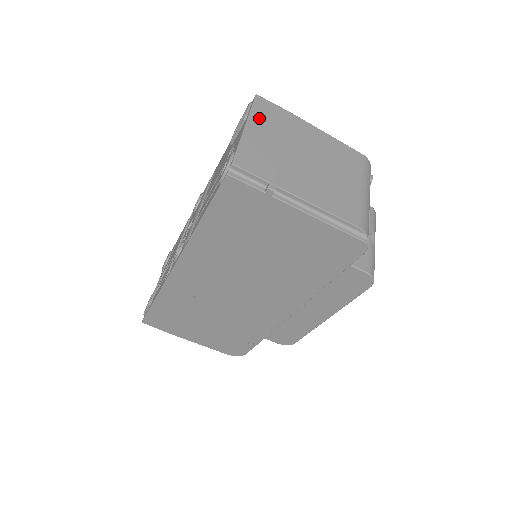
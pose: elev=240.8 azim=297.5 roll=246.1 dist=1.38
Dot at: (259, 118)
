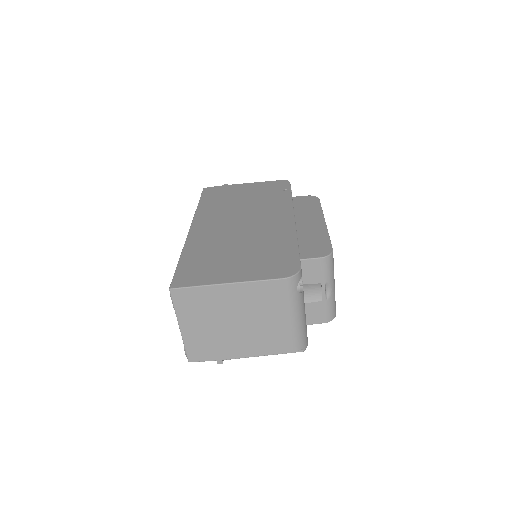
Dot at: (184, 313)
